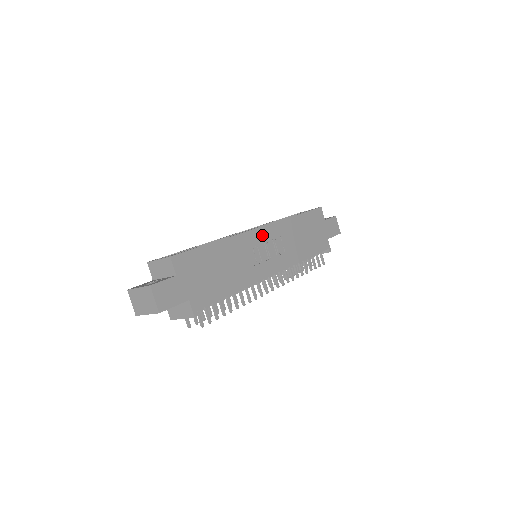
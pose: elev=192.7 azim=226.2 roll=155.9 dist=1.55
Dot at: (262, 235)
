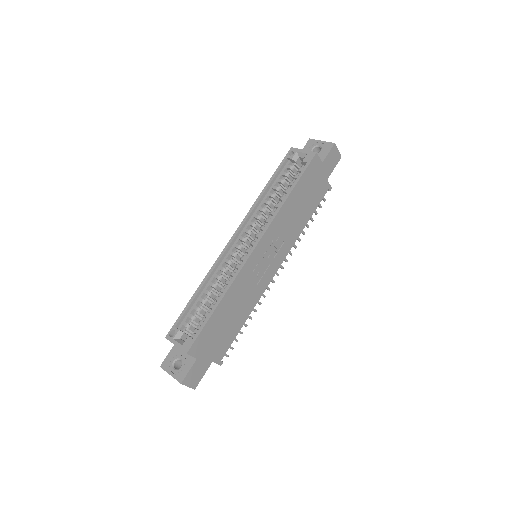
Dot at: (259, 252)
